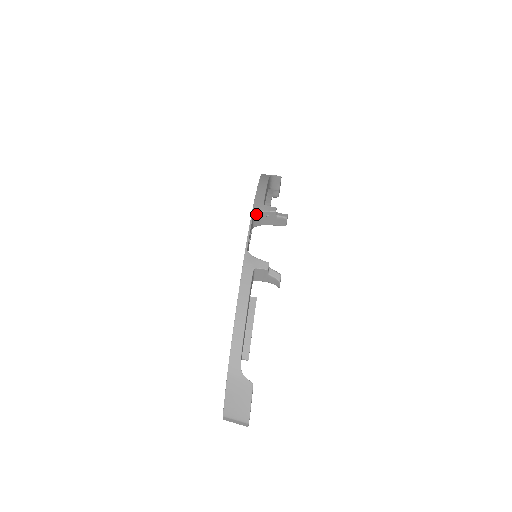
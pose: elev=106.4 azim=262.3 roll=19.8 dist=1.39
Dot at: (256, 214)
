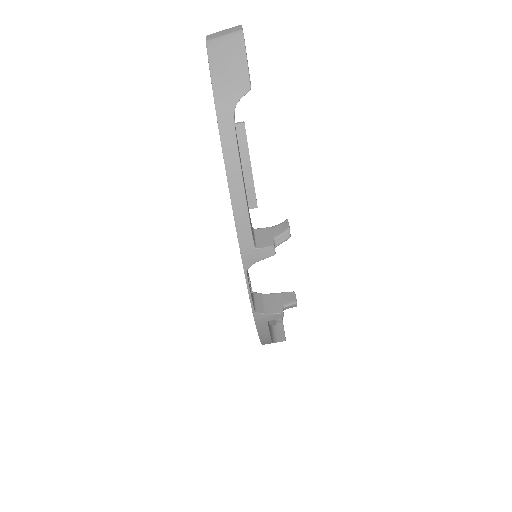
Dot at: (249, 265)
